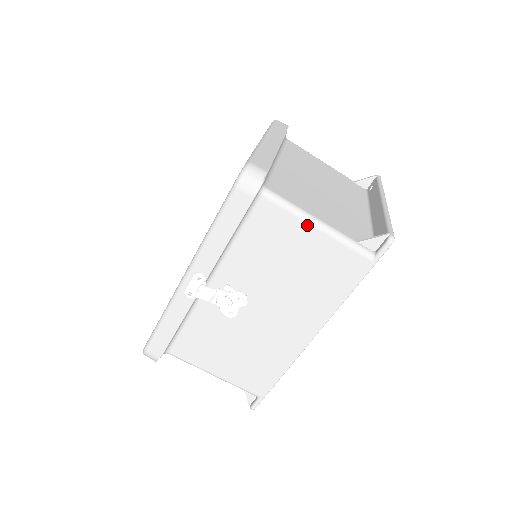
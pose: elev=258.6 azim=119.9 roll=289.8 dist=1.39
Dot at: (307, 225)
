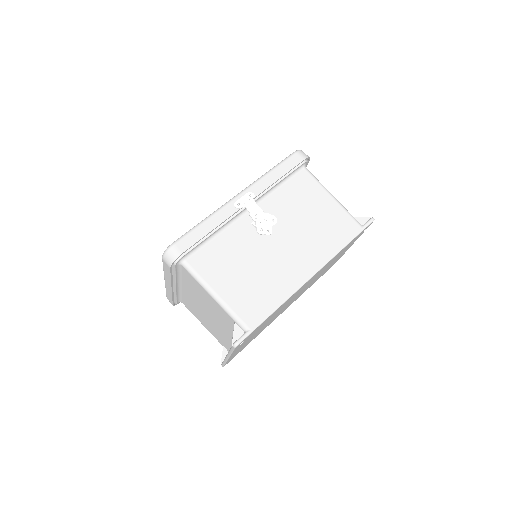
Dot at: (327, 193)
